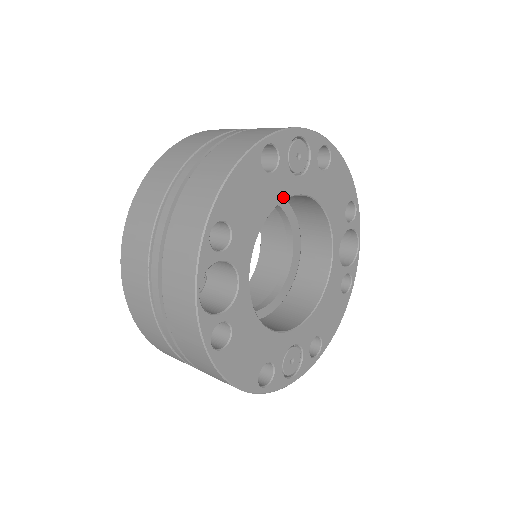
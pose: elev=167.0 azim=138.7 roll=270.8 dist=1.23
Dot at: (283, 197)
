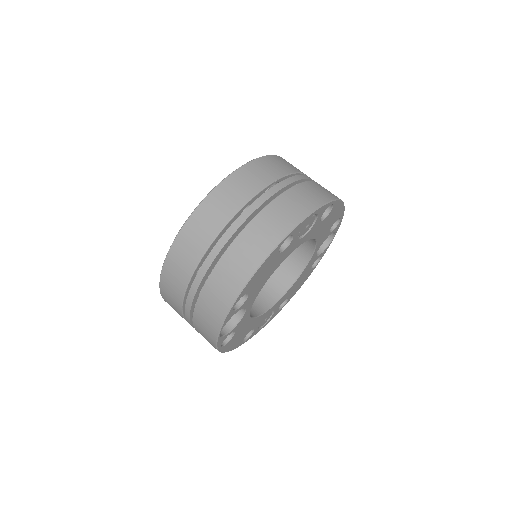
Dot at: (288, 255)
